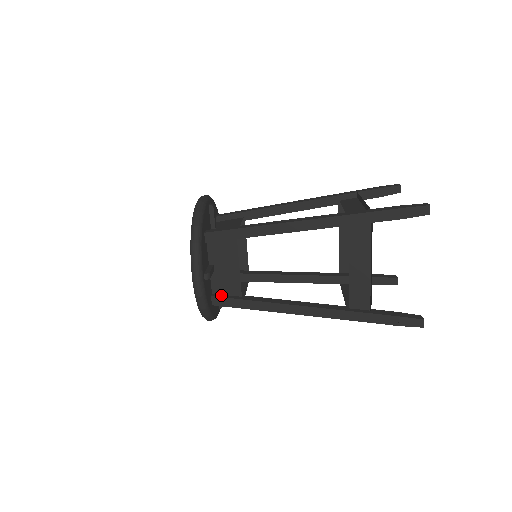
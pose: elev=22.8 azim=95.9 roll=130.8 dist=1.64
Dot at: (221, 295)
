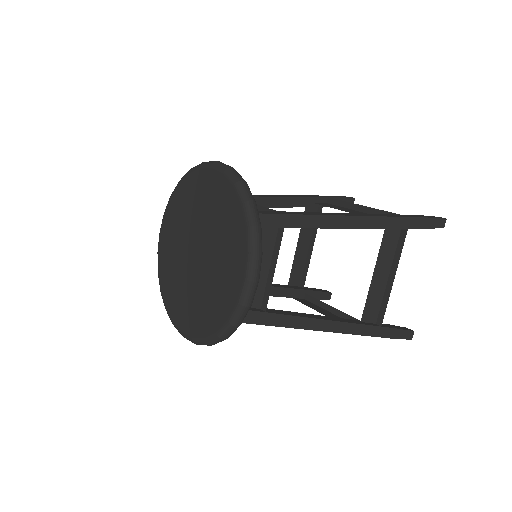
Dot at: occluded
